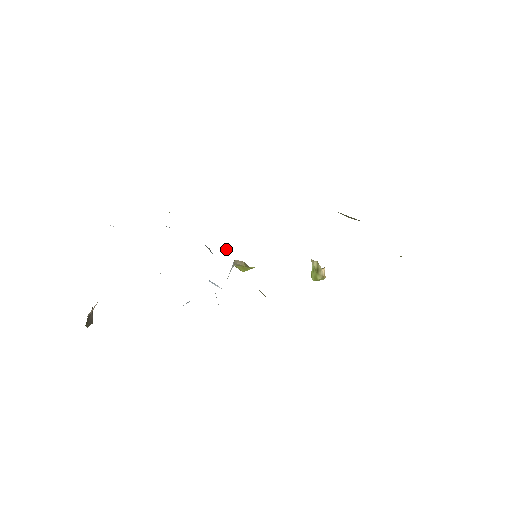
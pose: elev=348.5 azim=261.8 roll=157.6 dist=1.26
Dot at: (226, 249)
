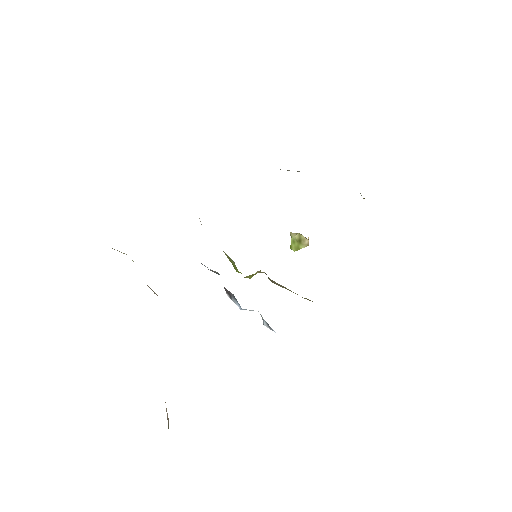
Dot at: occluded
